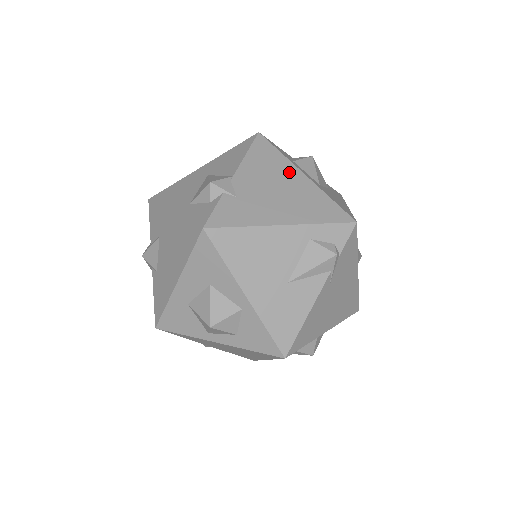
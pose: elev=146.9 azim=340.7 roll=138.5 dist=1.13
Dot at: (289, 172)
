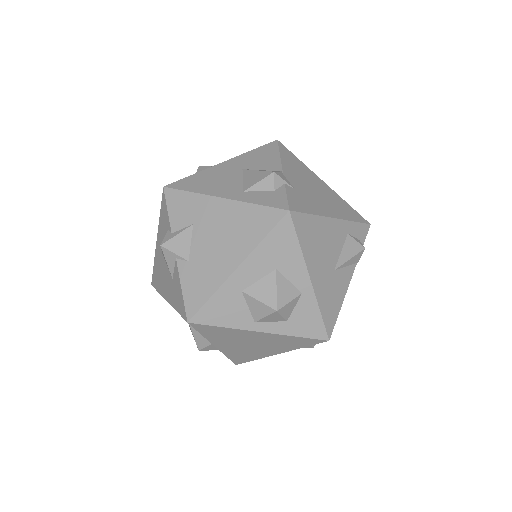
Dot at: (314, 177)
